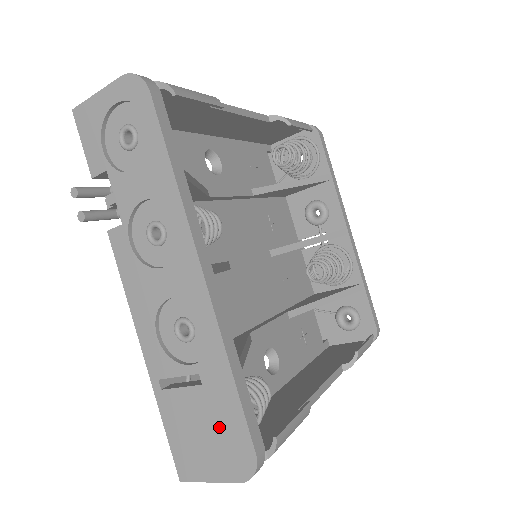
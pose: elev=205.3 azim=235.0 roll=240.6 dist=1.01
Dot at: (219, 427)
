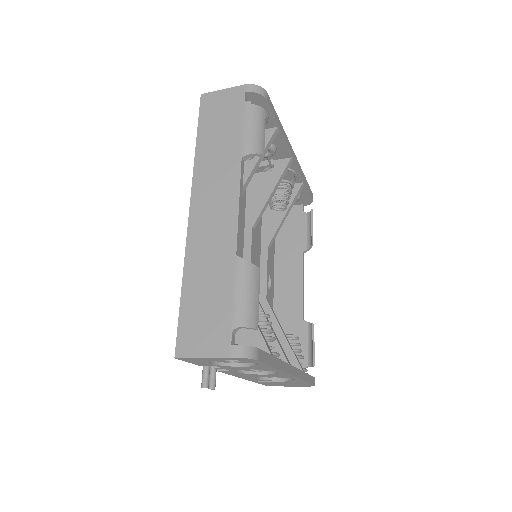
Dot at: (295, 384)
